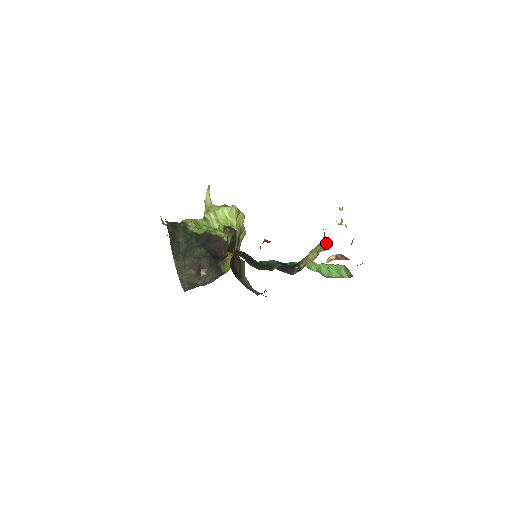
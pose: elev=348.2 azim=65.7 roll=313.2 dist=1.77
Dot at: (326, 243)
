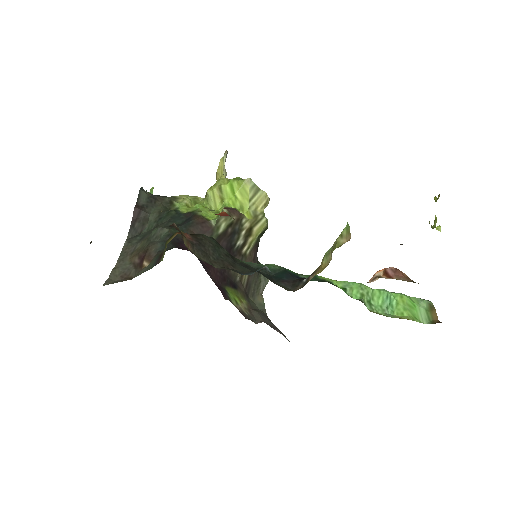
Dot at: (346, 235)
